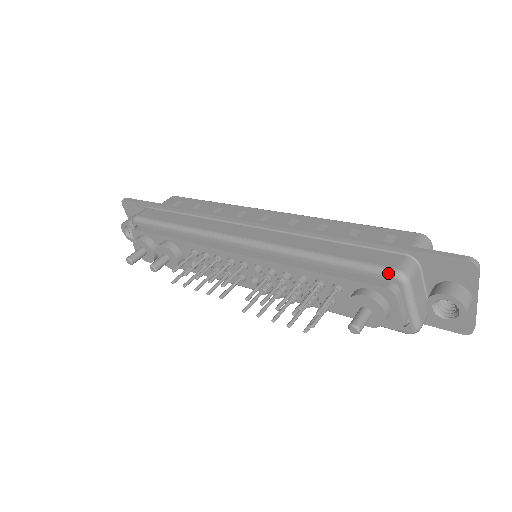
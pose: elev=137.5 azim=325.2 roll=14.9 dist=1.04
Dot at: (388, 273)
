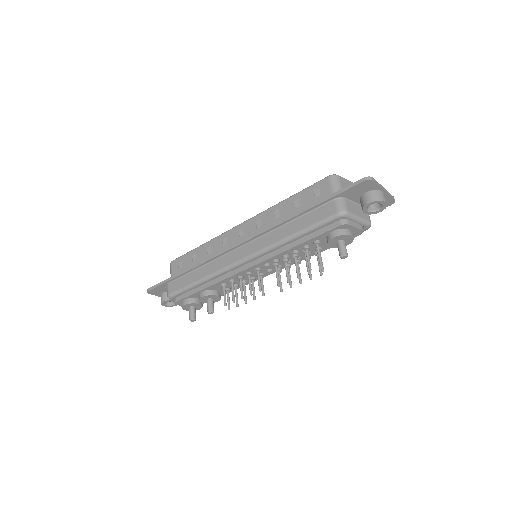
Dot at: (335, 218)
